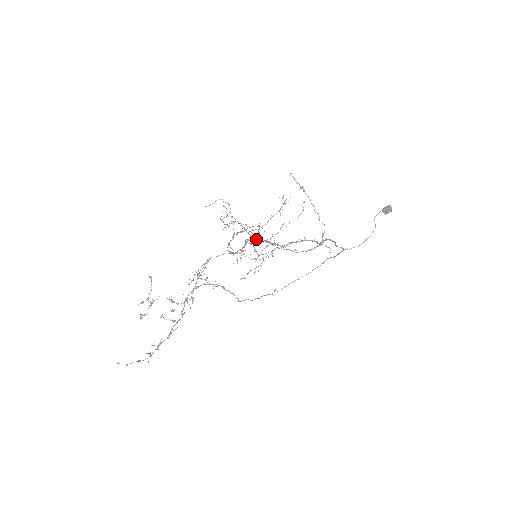
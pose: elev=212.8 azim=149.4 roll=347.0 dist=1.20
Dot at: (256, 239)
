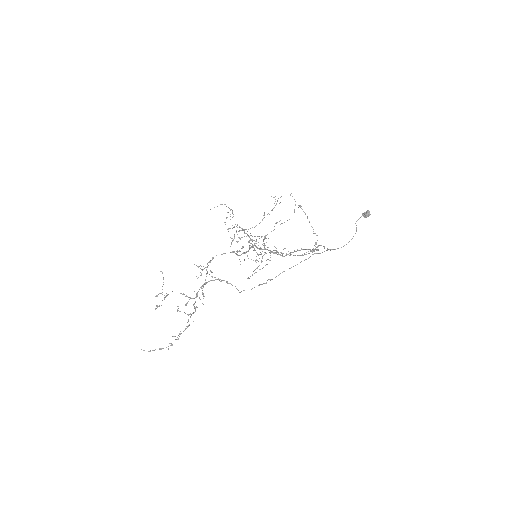
Dot at: (256, 241)
